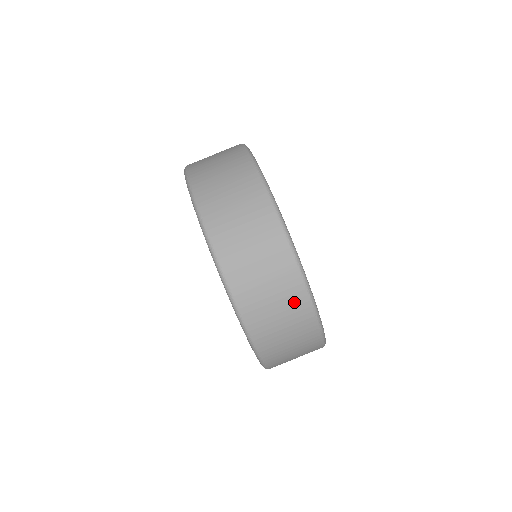
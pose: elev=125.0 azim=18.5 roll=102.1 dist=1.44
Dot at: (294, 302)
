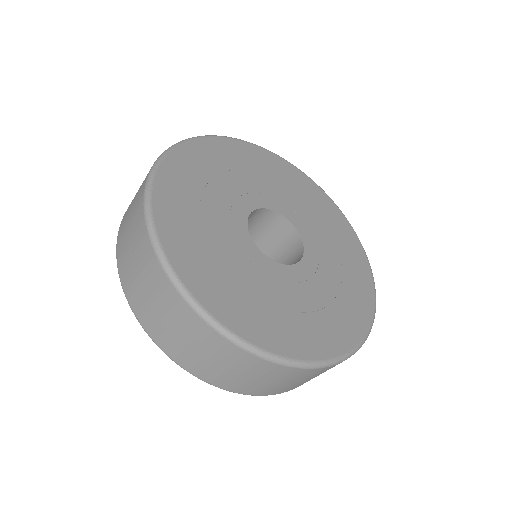
Dot at: (139, 237)
